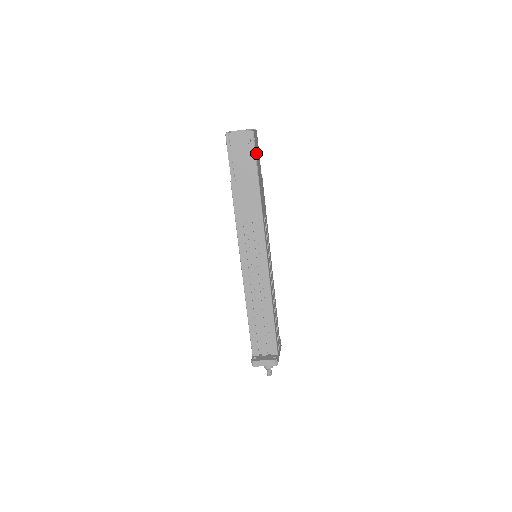
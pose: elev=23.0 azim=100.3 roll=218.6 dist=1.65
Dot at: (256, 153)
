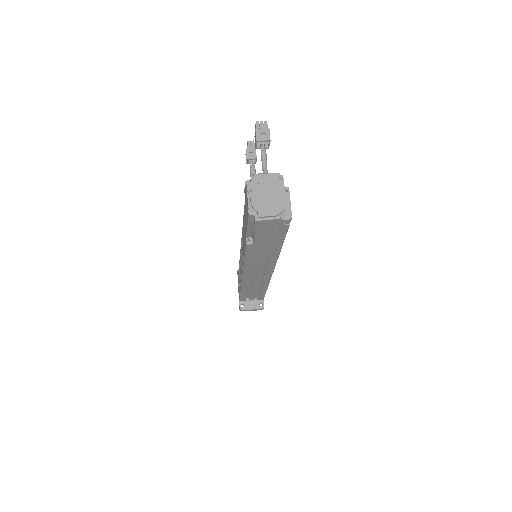
Dot at: occluded
